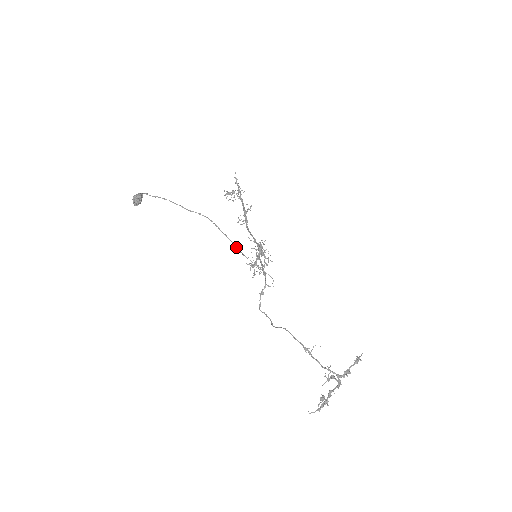
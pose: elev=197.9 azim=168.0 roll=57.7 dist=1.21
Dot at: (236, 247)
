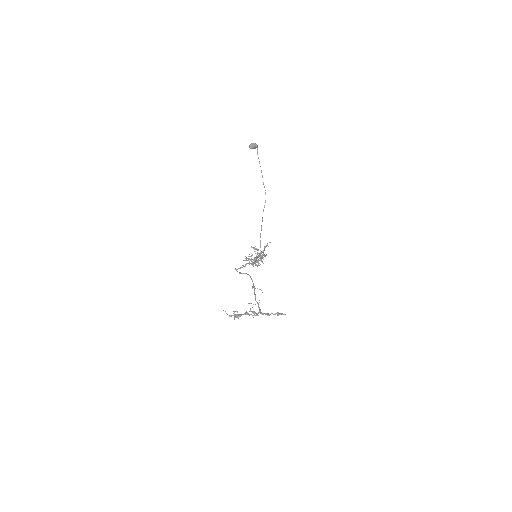
Dot at: occluded
